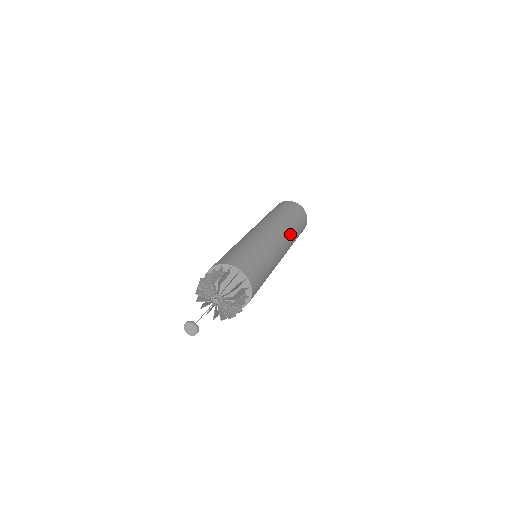
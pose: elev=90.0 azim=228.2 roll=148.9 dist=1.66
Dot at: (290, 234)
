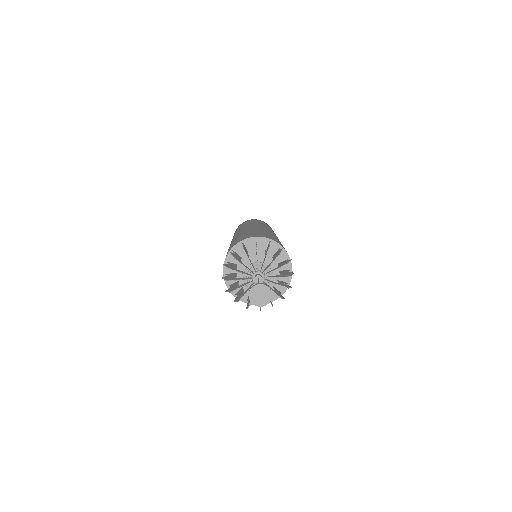
Dot at: occluded
